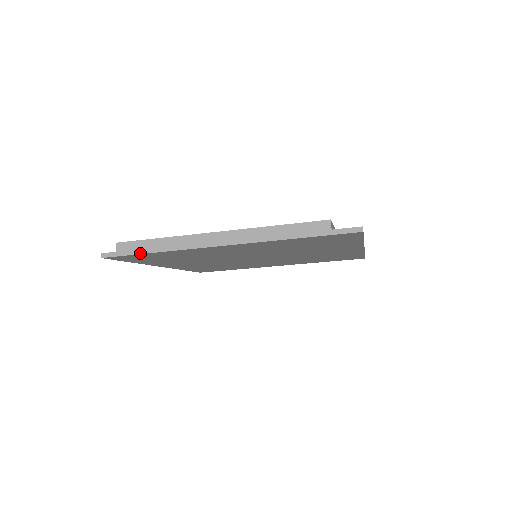
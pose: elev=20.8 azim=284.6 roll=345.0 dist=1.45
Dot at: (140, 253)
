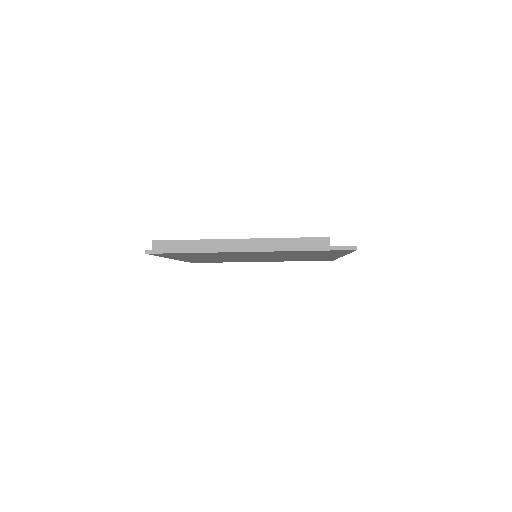
Dot at: (180, 252)
